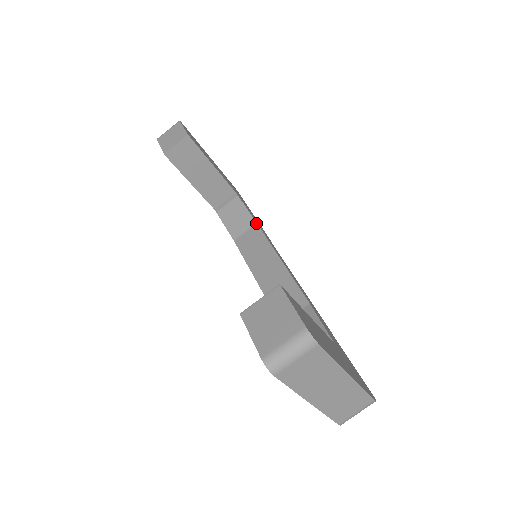
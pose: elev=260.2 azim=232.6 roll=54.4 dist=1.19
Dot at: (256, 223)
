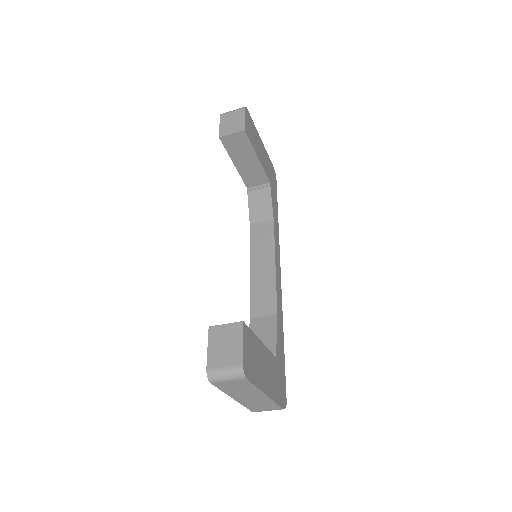
Dot at: (273, 219)
